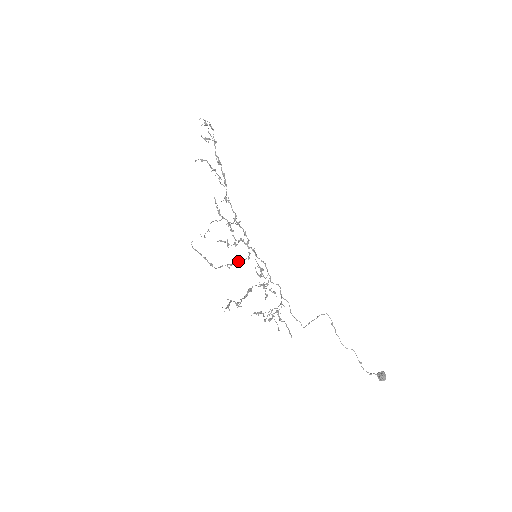
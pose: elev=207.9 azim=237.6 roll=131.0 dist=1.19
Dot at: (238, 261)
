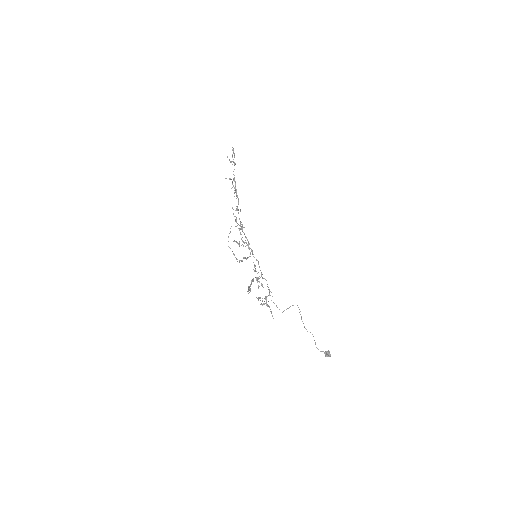
Dot at: (245, 258)
